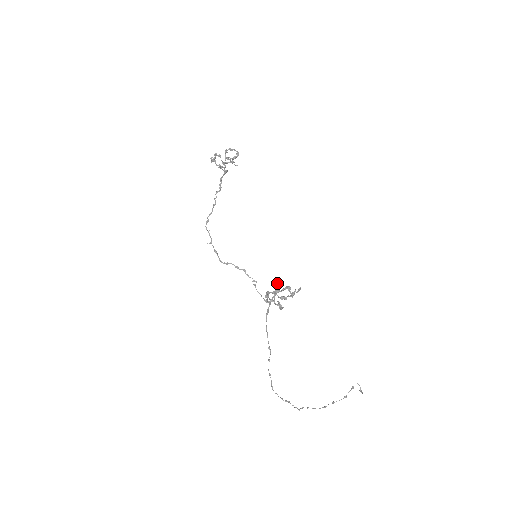
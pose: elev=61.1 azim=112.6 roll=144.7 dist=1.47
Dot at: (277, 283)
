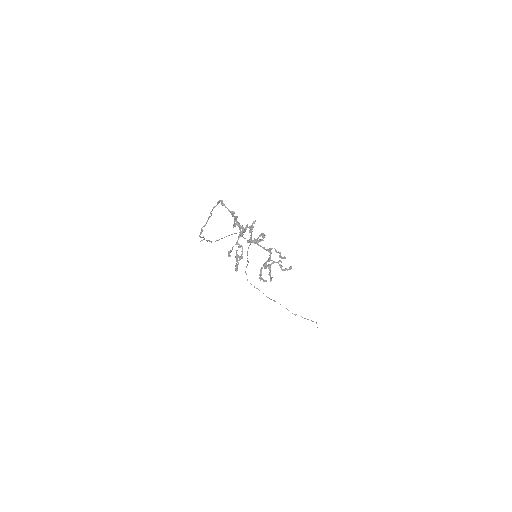
Dot at: (270, 259)
